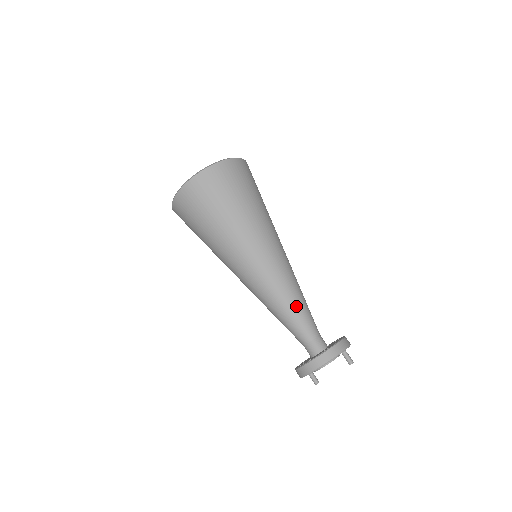
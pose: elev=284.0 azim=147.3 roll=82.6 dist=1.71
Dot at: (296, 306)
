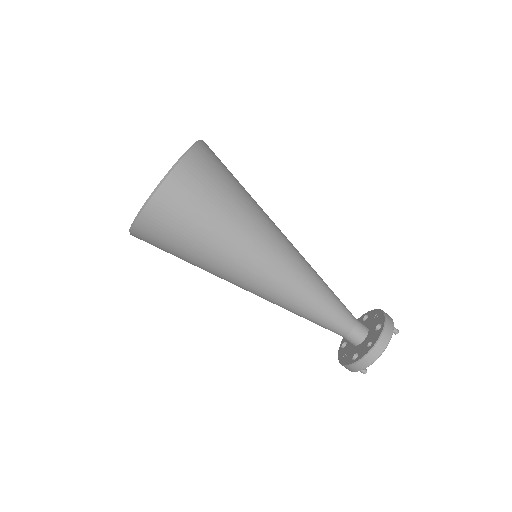
Dot at: (330, 294)
